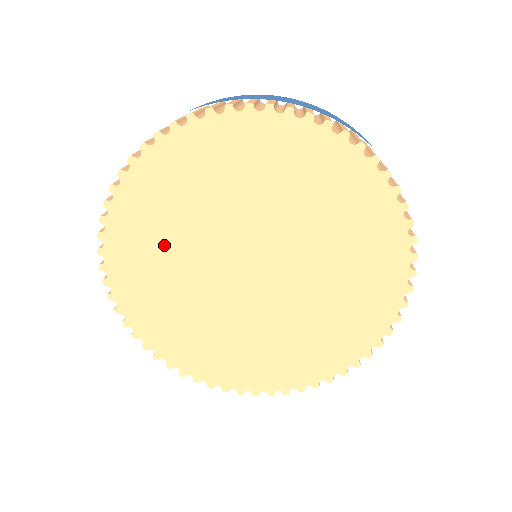
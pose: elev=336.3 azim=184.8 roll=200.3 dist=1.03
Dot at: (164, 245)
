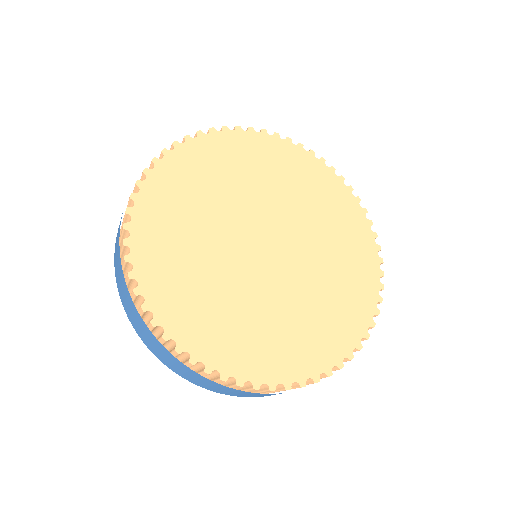
Dot at: (190, 221)
